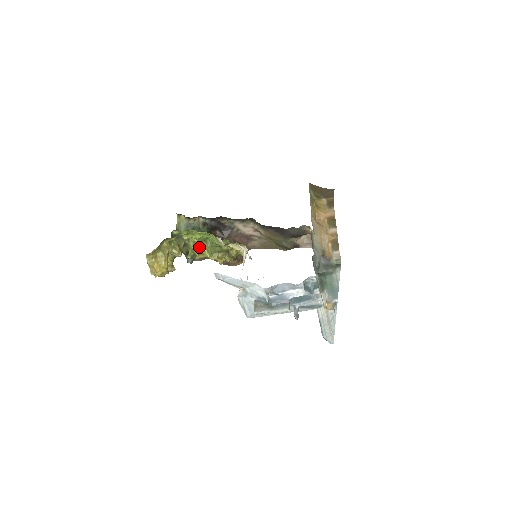
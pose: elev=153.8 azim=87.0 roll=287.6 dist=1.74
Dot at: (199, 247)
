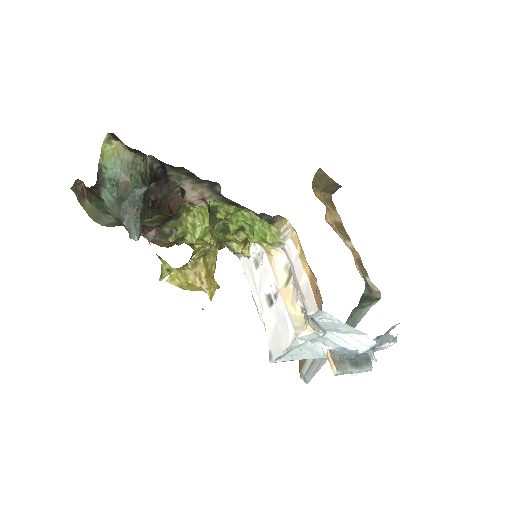
Dot at: (206, 229)
